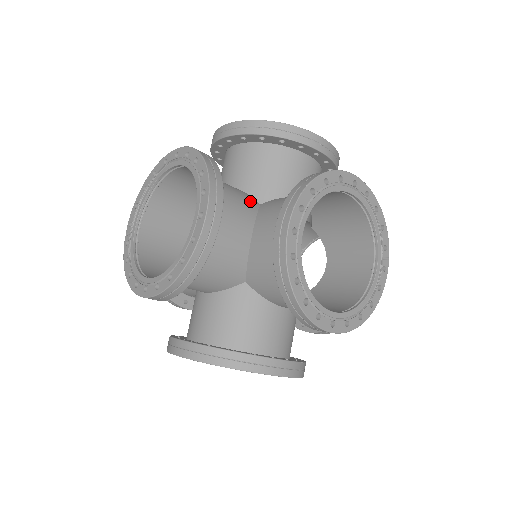
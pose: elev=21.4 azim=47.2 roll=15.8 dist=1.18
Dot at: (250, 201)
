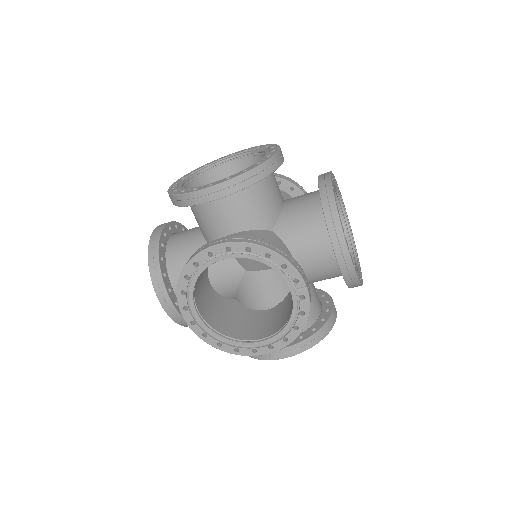
Dot at: occluded
